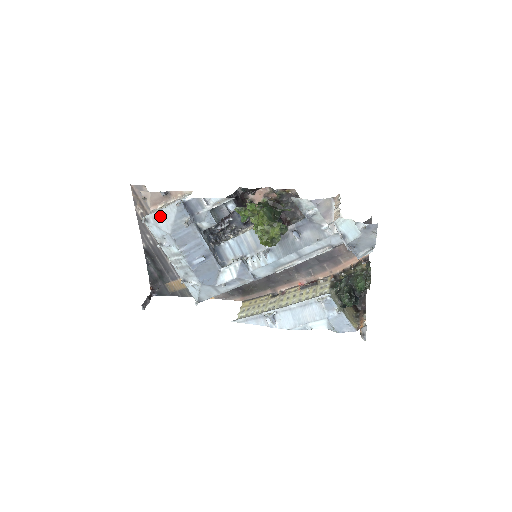
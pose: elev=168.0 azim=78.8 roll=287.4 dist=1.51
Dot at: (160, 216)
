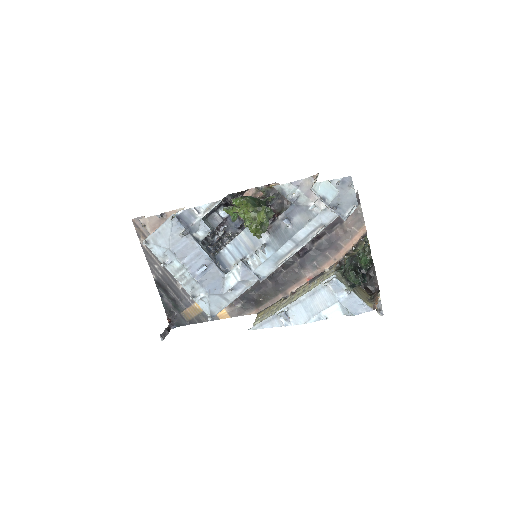
Dot at: (158, 235)
